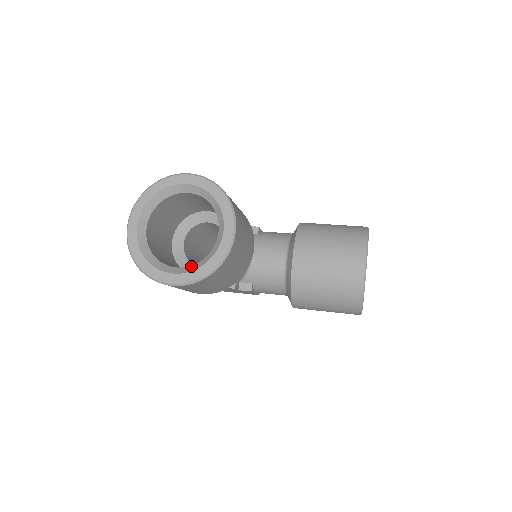
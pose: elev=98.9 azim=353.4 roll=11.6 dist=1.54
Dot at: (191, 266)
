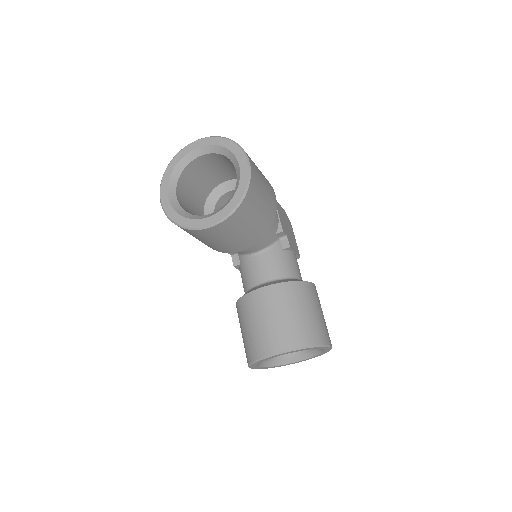
Dot at: (180, 206)
